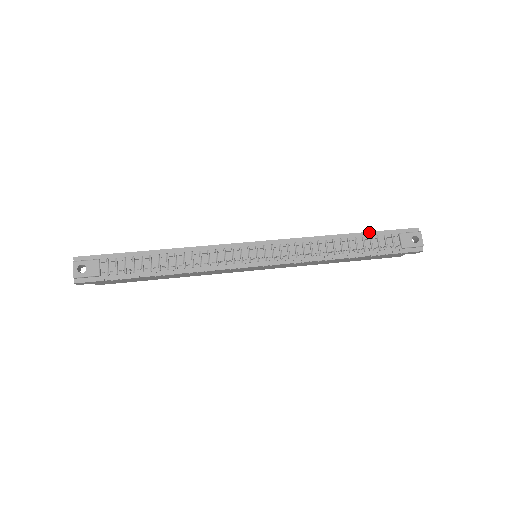
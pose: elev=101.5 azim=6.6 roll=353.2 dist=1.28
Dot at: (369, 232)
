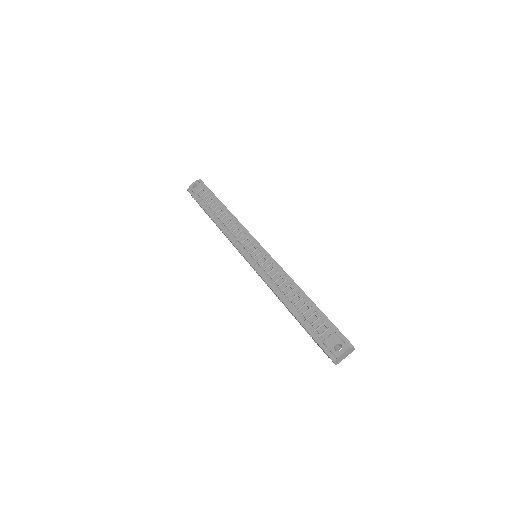
Dot at: occluded
